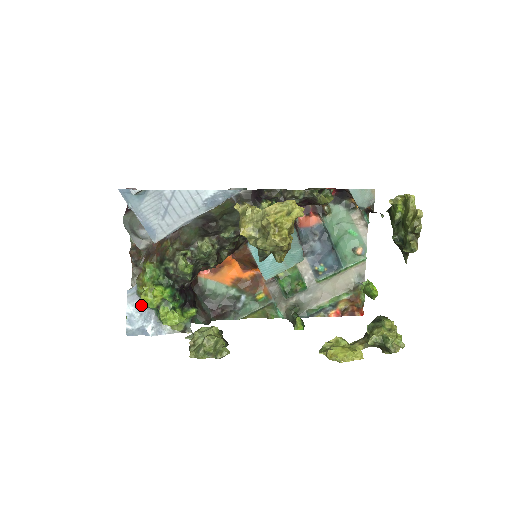
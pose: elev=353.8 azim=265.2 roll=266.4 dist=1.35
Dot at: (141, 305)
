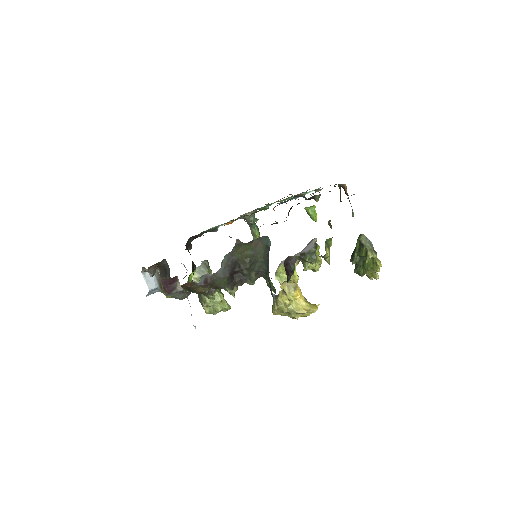
Dot at: occluded
